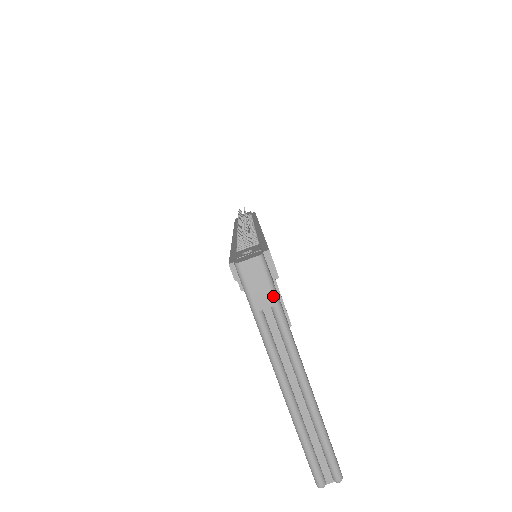
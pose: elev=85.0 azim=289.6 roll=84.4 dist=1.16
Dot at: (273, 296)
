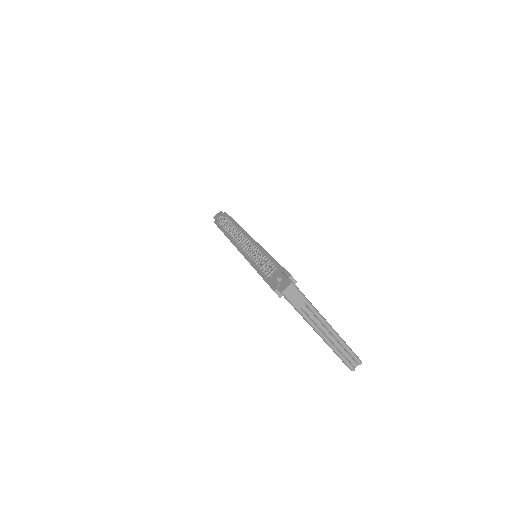
Dot at: (304, 299)
